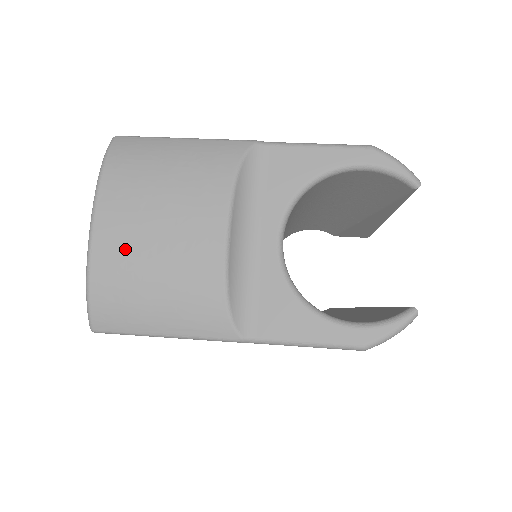
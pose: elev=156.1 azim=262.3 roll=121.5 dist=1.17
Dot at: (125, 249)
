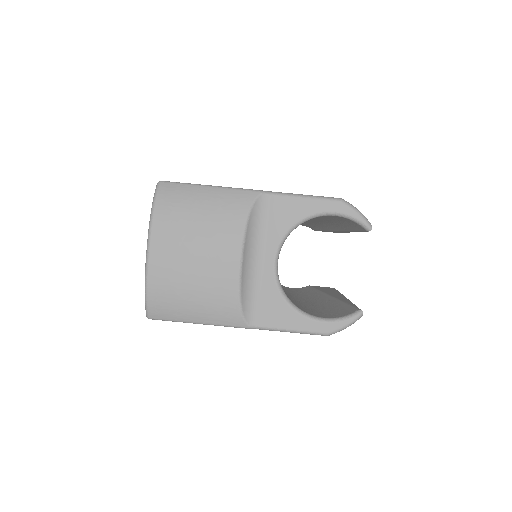
Dot at: (172, 268)
